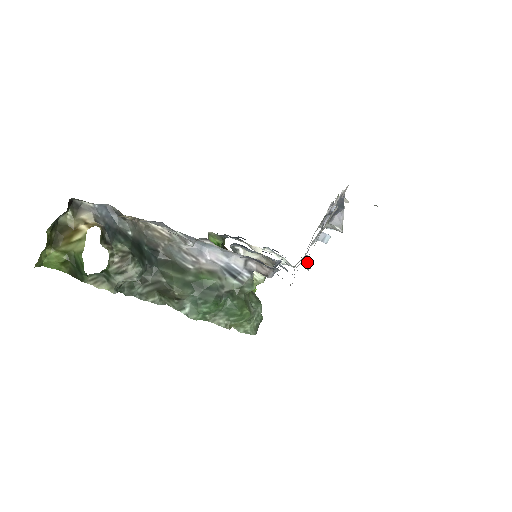
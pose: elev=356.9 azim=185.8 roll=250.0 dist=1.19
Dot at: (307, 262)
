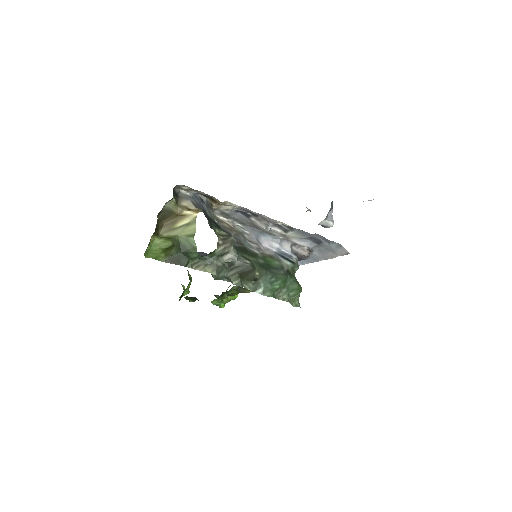
Dot at: occluded
